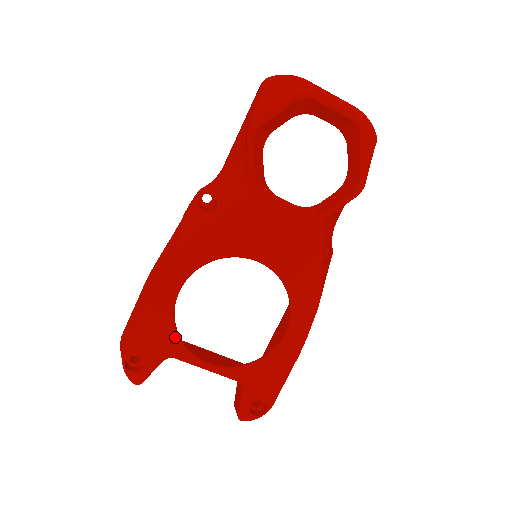
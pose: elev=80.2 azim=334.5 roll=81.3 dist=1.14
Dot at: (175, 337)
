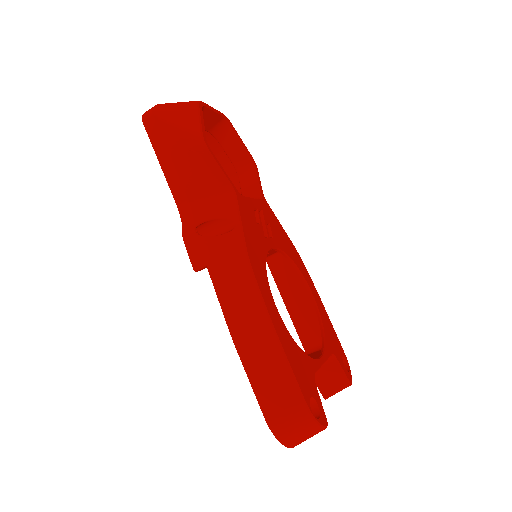
Dot at: (303, 354)
